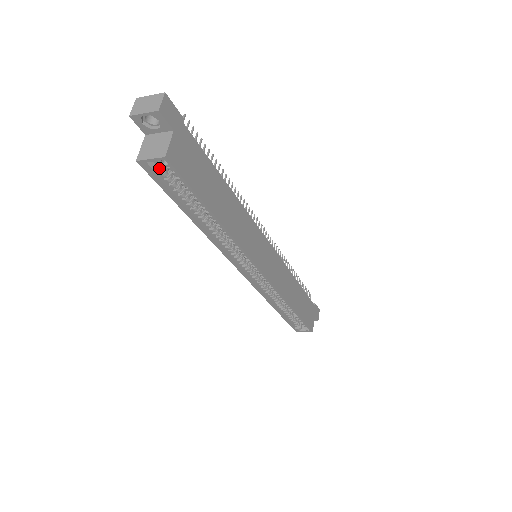
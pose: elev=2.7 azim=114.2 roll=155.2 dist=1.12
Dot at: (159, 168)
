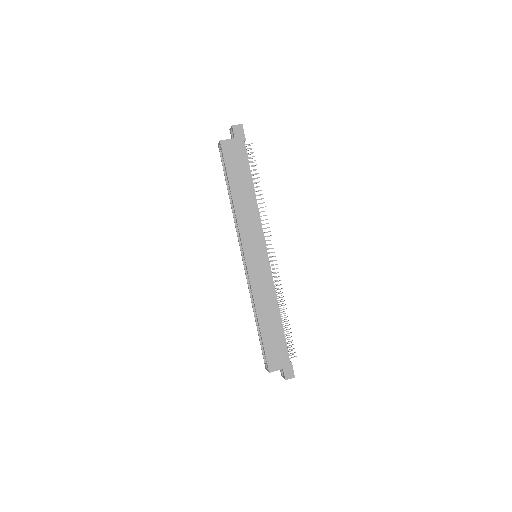
Dot at: occluded
